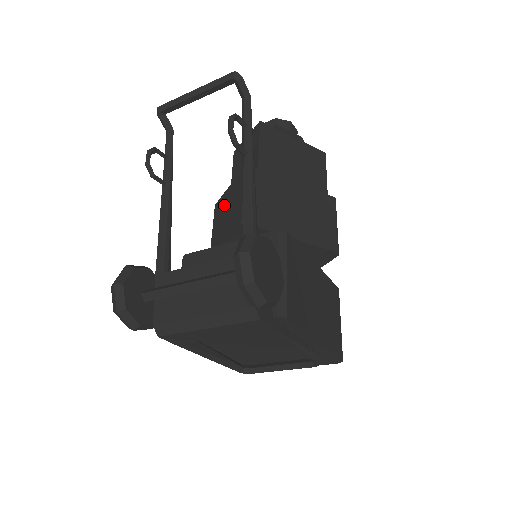
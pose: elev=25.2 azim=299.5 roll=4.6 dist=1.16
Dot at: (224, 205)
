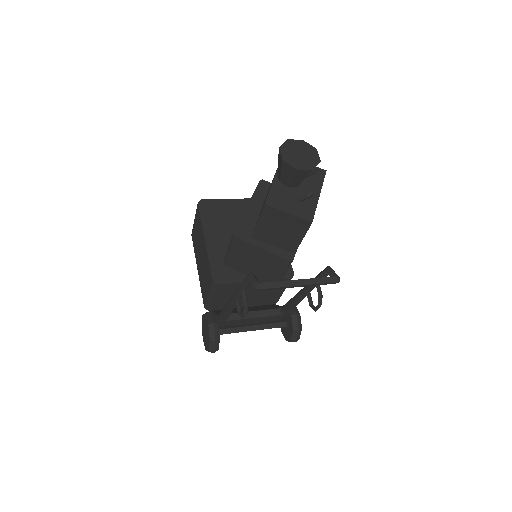
Dot at: (252, 255)
